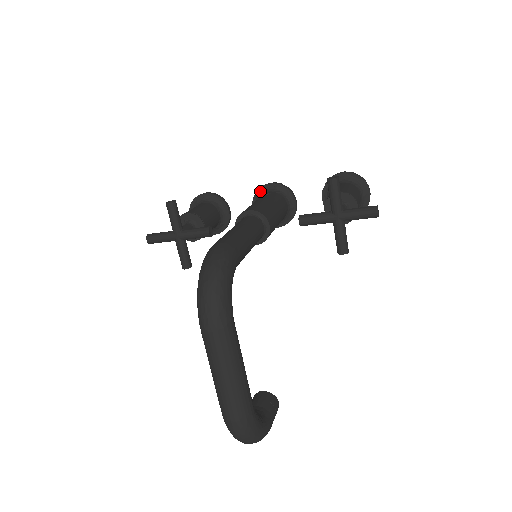
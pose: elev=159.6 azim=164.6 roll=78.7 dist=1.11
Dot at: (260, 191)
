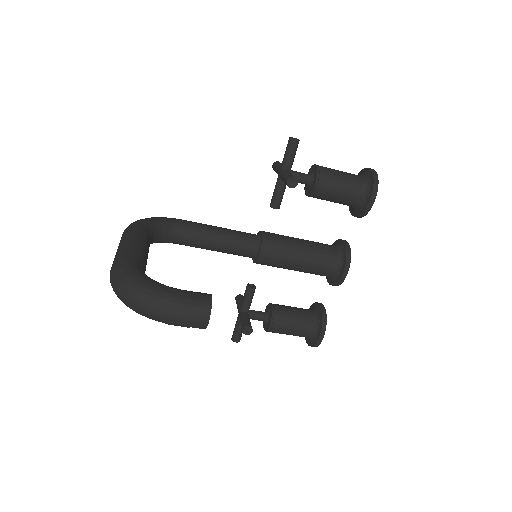
Dot at: occluded
